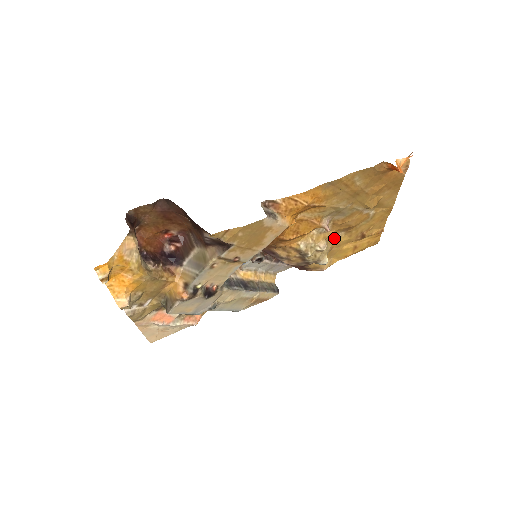
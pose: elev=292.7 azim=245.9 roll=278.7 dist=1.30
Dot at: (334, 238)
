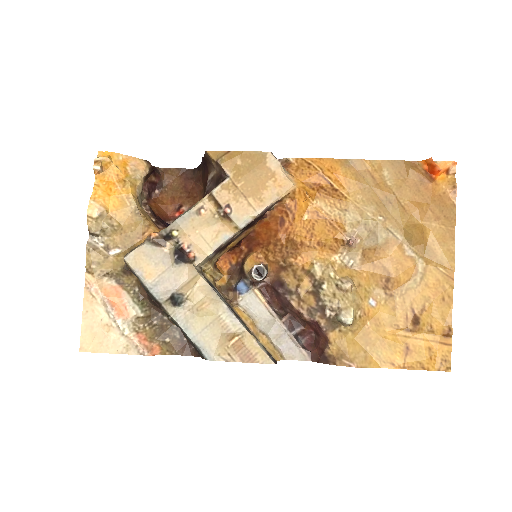
Dot at: (368, 295)
